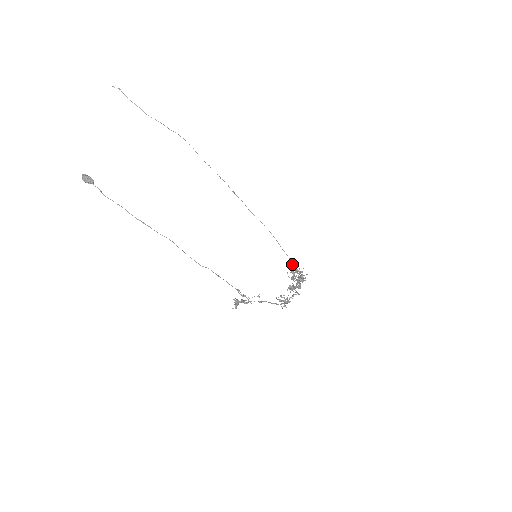
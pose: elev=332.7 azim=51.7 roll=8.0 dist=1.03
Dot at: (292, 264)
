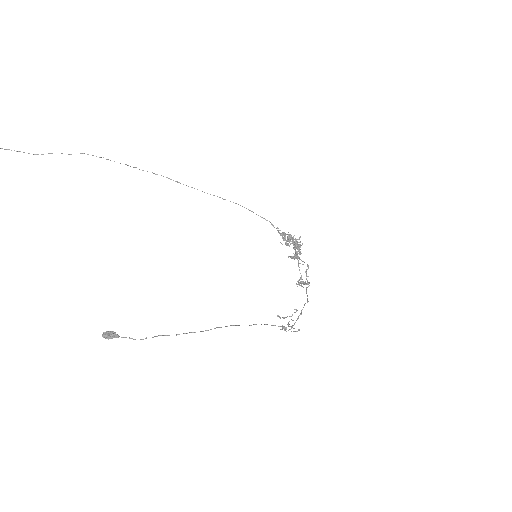
Dot at: occluded
